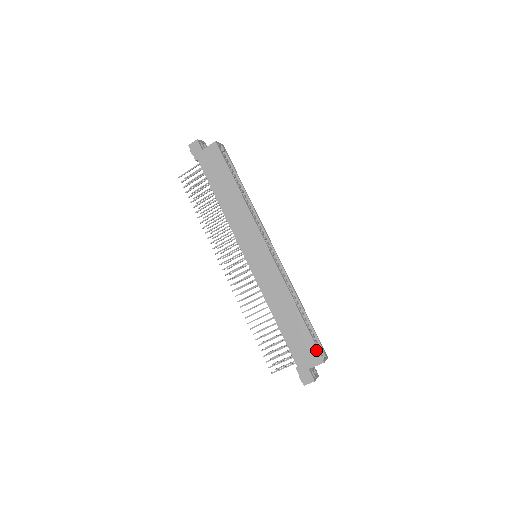
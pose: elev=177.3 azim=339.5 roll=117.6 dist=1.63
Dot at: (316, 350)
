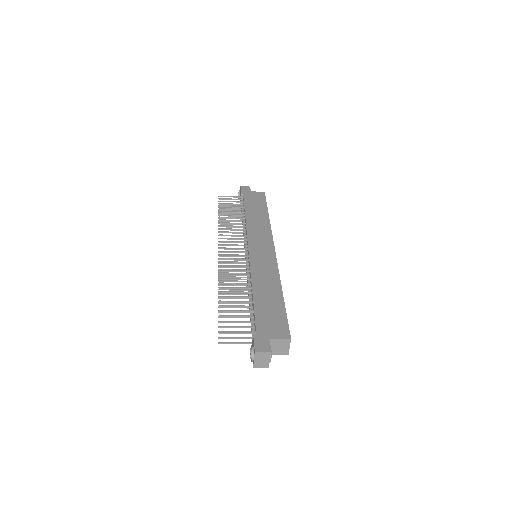
Dot at: (286, 326)
